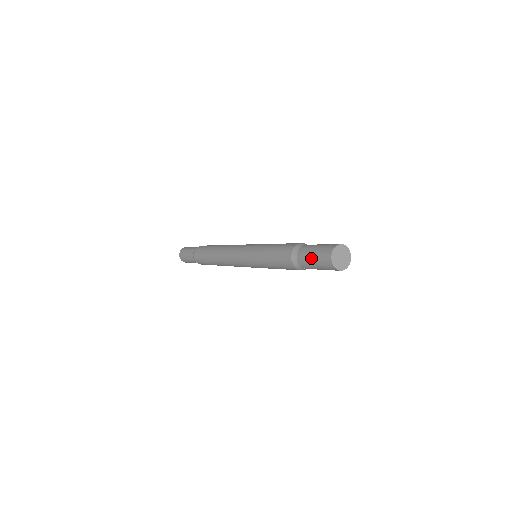
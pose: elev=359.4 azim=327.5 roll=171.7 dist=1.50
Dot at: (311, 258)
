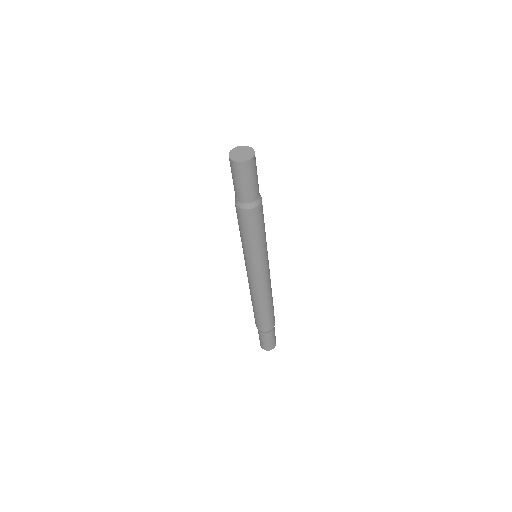
Dot at: (233, 181)
